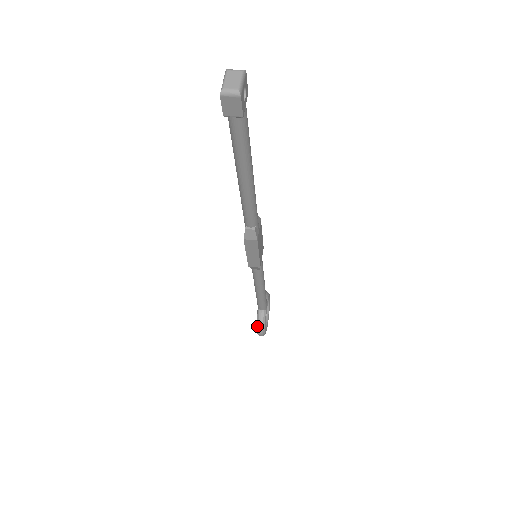
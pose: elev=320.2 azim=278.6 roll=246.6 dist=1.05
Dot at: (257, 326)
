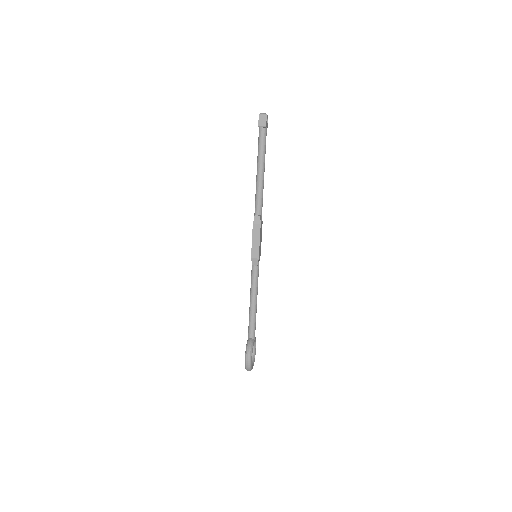
Dot at: (246, 350)
